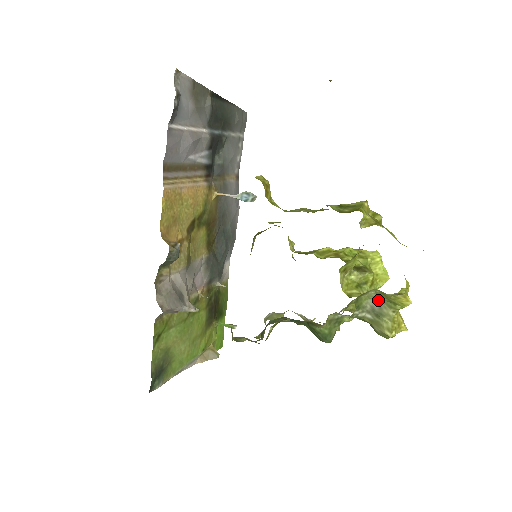
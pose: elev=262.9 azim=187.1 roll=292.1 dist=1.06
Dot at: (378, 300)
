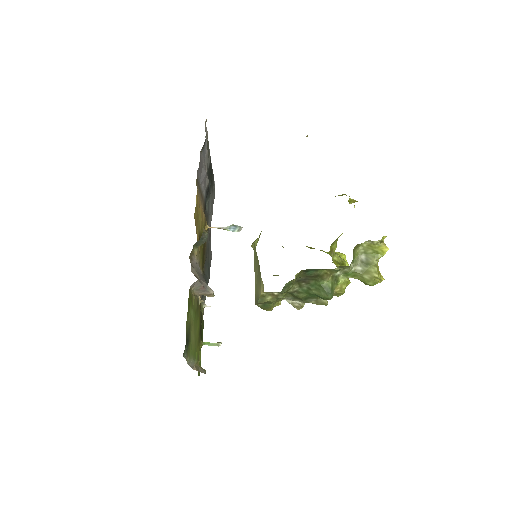
Dot at: (365, 255)
